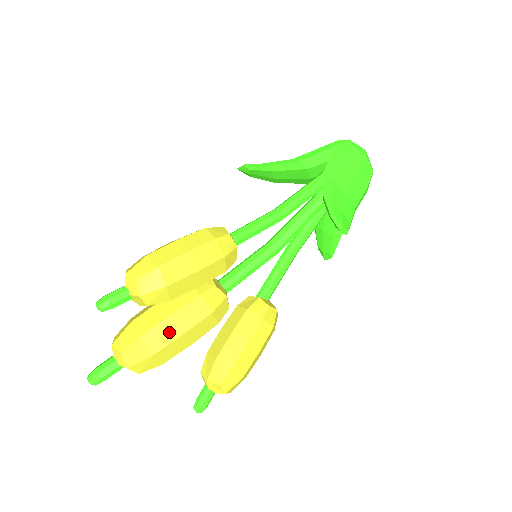
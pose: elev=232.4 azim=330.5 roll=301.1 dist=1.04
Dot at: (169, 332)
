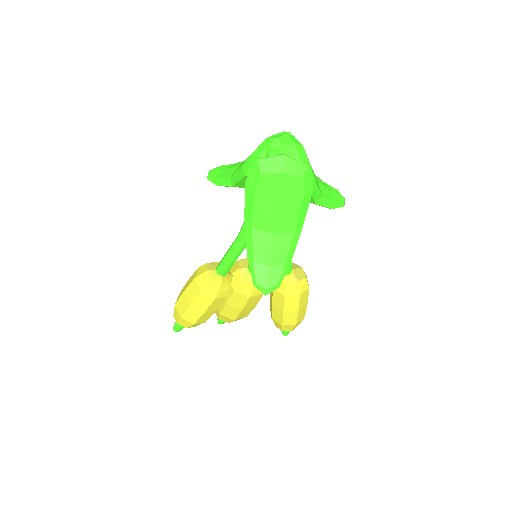
Dot at: (233, 311)
